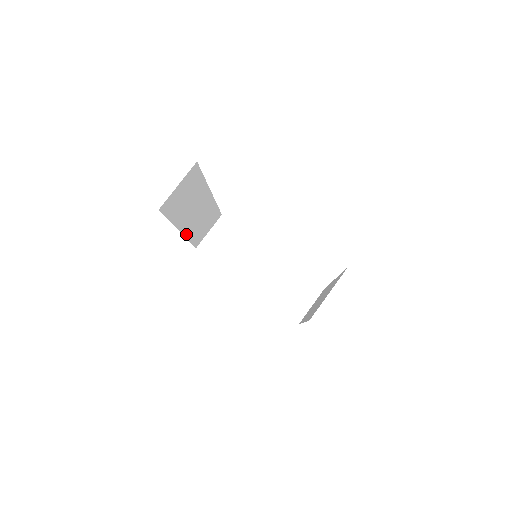
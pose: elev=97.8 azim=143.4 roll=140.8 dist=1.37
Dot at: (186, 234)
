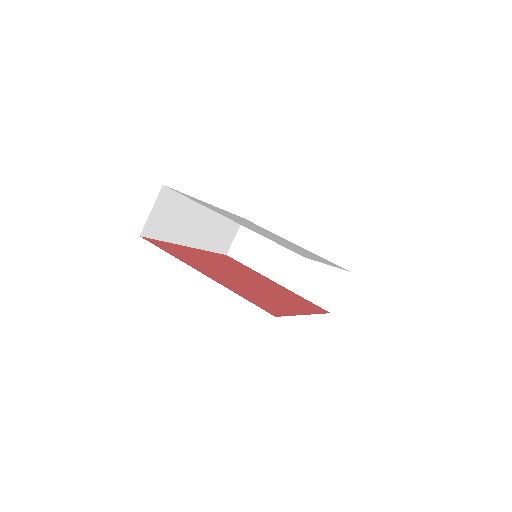
Dot at: (200, 246)
